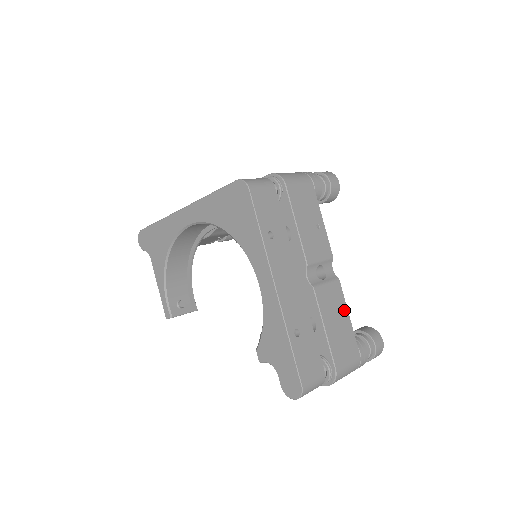
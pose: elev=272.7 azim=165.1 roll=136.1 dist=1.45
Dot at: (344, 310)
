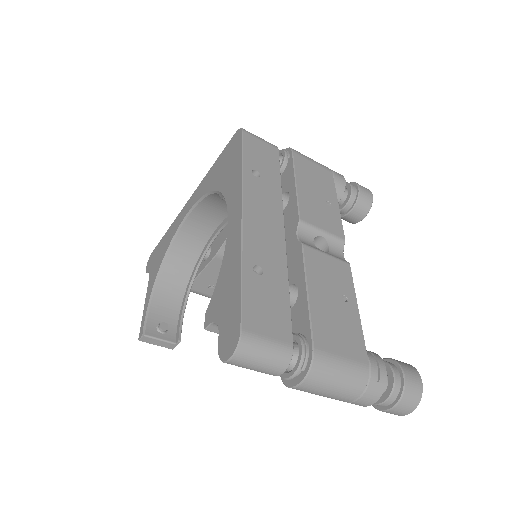
Dot at: (350, 297)
